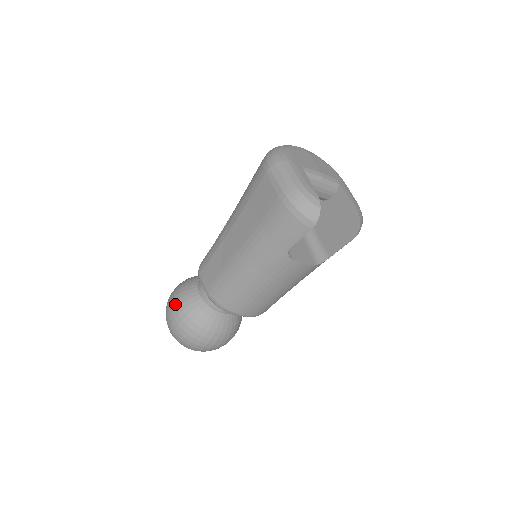
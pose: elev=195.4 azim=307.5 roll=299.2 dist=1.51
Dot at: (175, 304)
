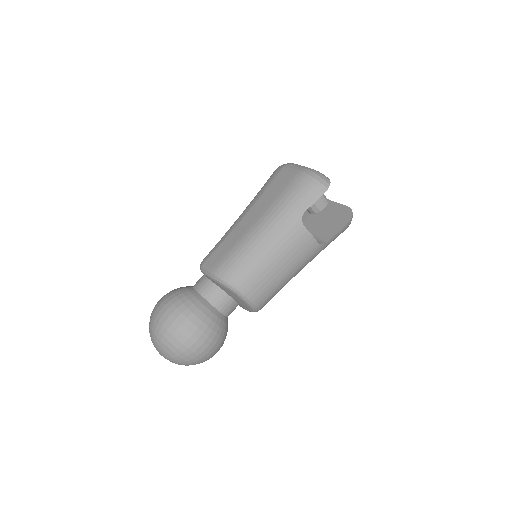
Dot at: (169, 297)
